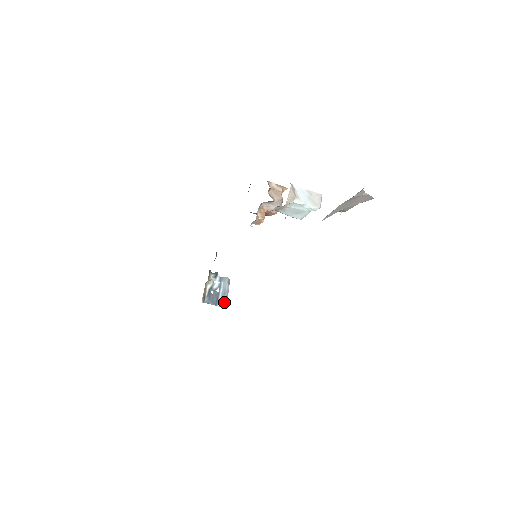
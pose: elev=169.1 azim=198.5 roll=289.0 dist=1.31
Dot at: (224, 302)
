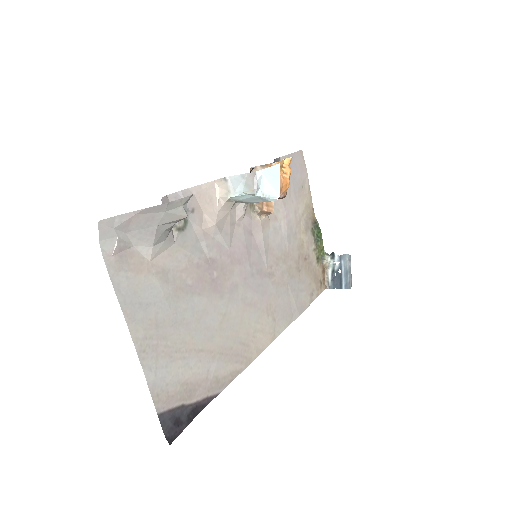
Dot at: (349, 282)
